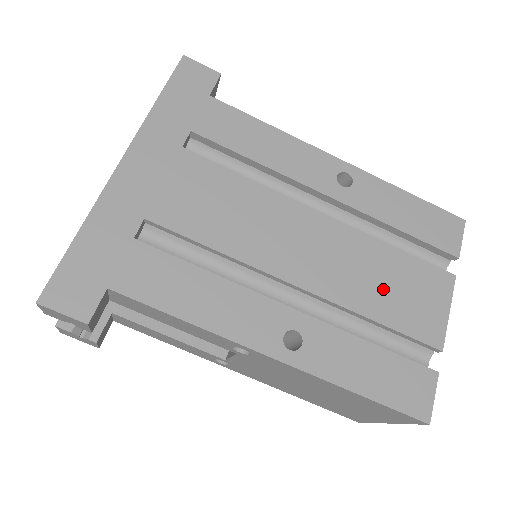
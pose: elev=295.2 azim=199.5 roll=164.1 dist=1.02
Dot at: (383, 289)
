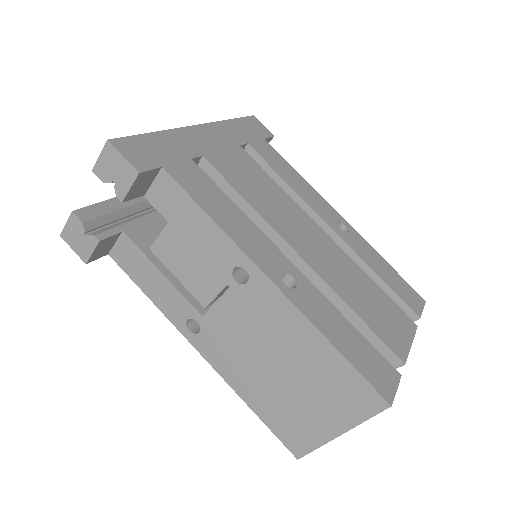
Dot at: (363, 298)
